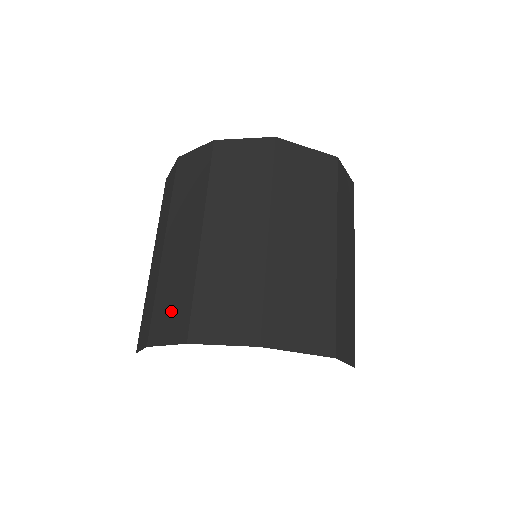
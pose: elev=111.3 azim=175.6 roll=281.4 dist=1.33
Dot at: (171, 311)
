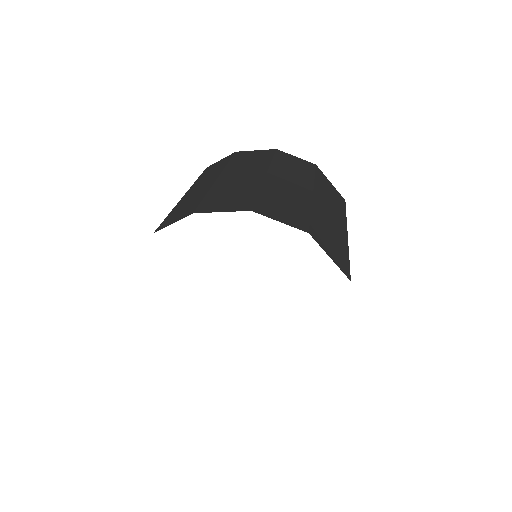
Dot at: (284, 208)
